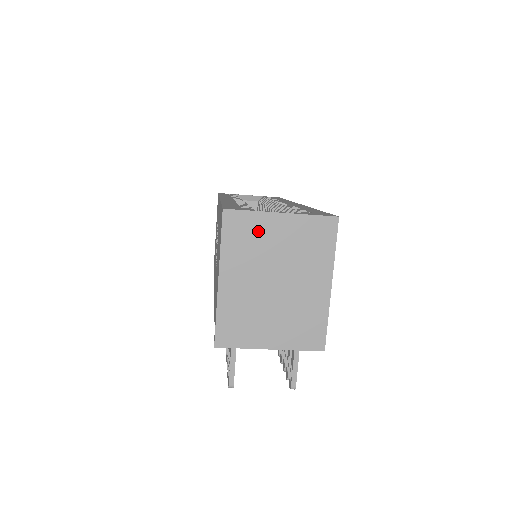
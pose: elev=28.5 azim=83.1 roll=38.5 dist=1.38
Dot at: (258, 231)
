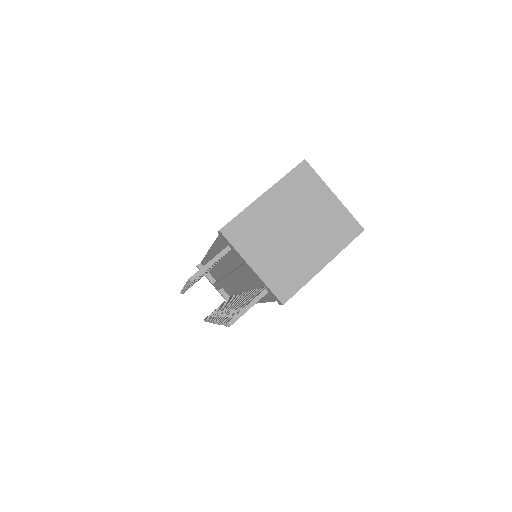
Dot at: (312, 191)
